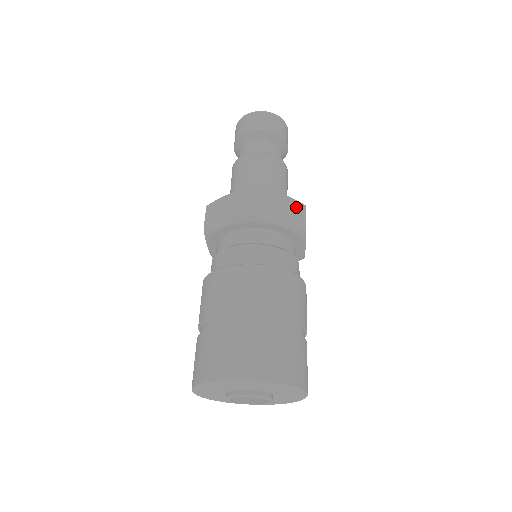
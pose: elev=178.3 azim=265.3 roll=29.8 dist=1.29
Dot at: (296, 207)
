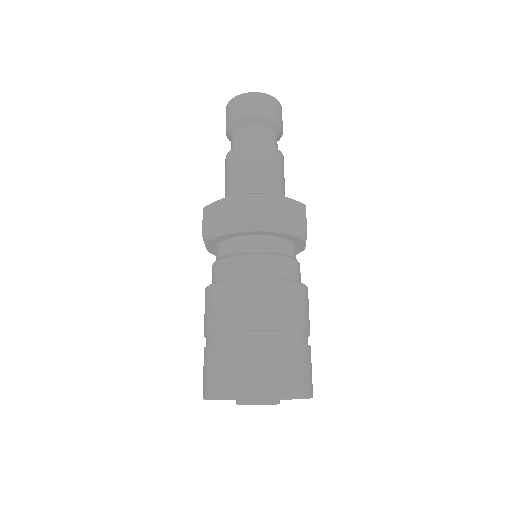
Dot at: (296, 209)
